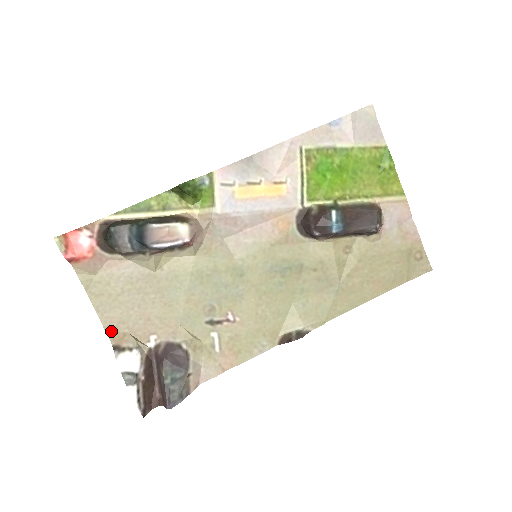
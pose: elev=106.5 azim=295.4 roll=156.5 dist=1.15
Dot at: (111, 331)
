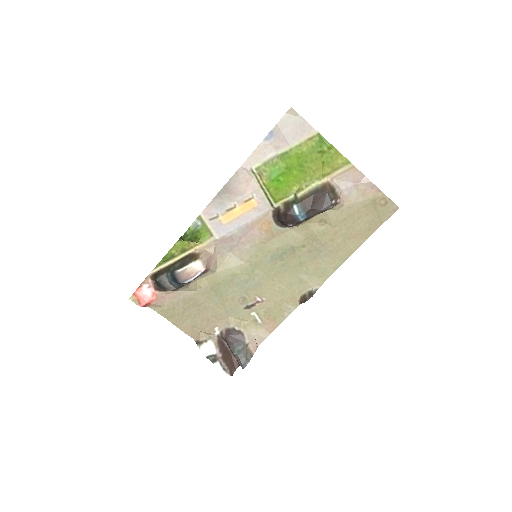
Dot at: (190, 334)
